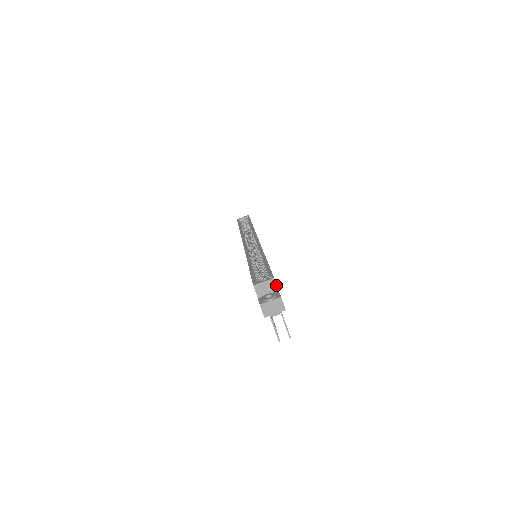
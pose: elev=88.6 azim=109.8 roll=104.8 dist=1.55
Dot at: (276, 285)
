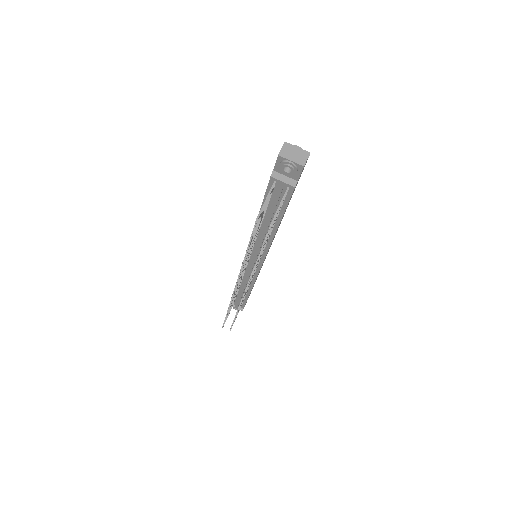
Dot at: occluded
